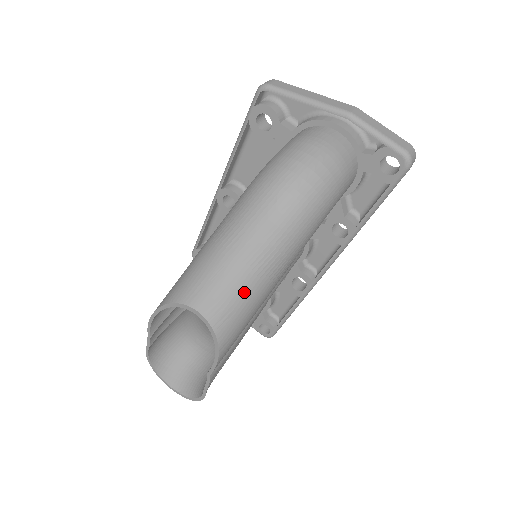
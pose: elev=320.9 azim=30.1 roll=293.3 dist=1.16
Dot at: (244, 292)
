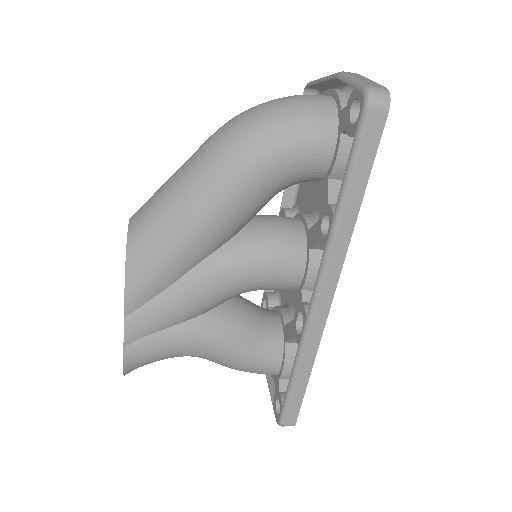
Dot at: (162, 208)
